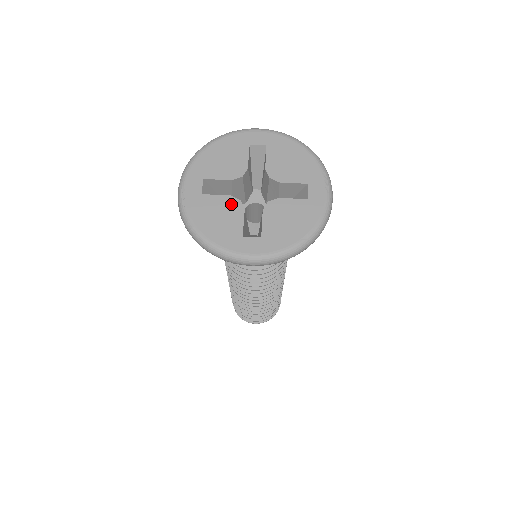
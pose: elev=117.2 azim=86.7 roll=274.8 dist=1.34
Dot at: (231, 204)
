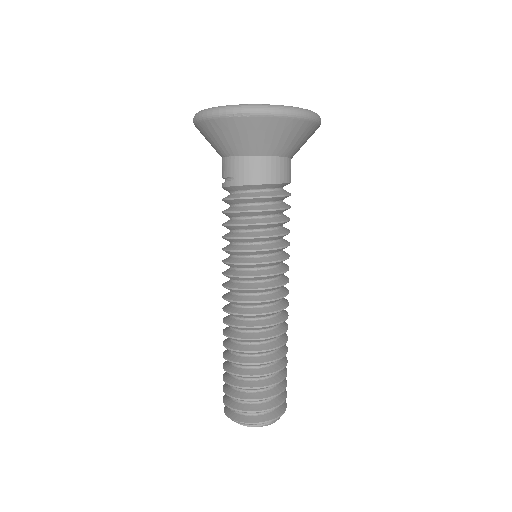
Dot at: occluded
